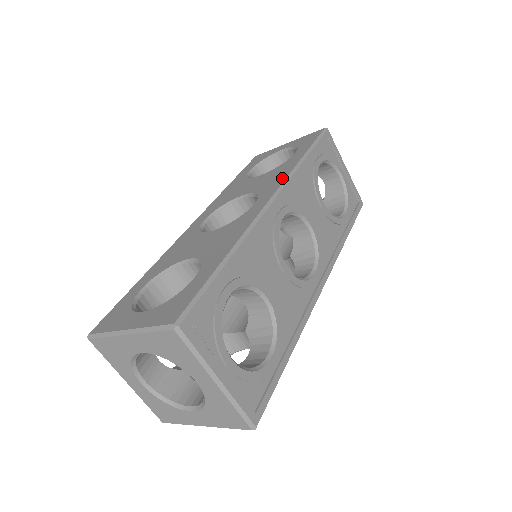
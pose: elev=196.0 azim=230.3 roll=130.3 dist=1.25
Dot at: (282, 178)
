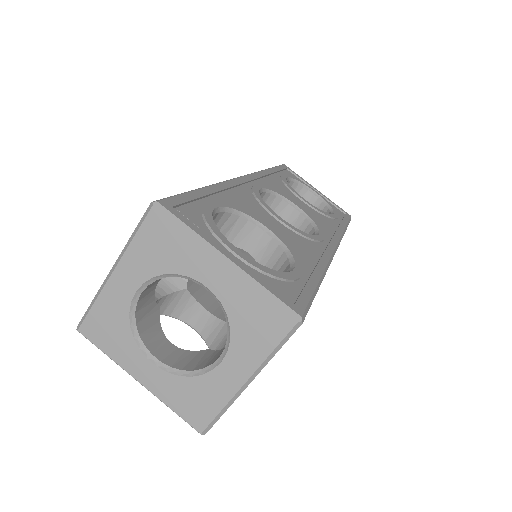
Dot at: occluded
